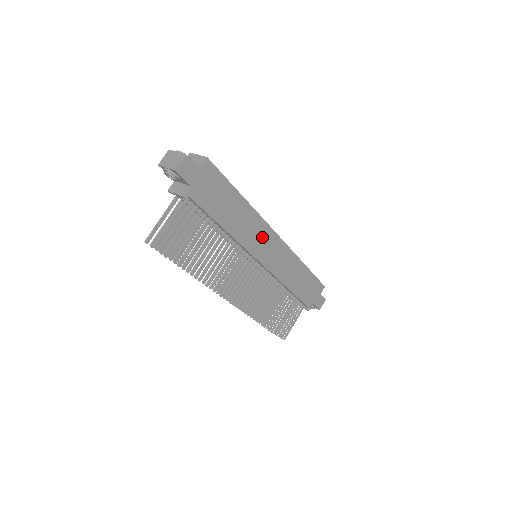
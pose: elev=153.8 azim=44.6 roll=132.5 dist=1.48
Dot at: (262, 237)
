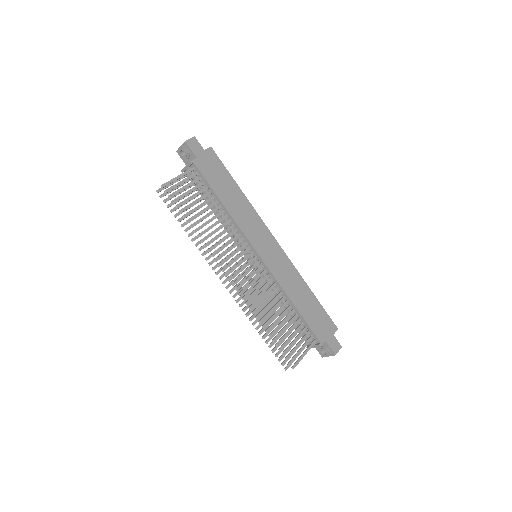
Dot at: (259, 232)
